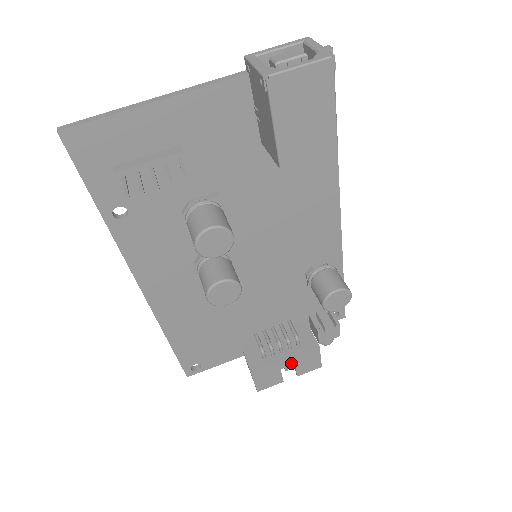
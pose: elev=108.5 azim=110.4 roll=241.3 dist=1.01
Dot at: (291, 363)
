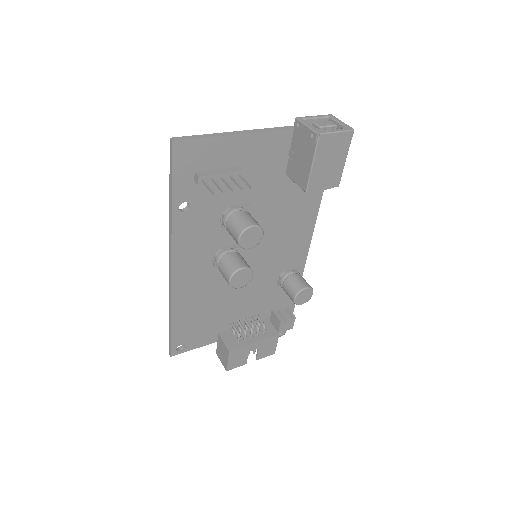
Dot at: (257, 347)
